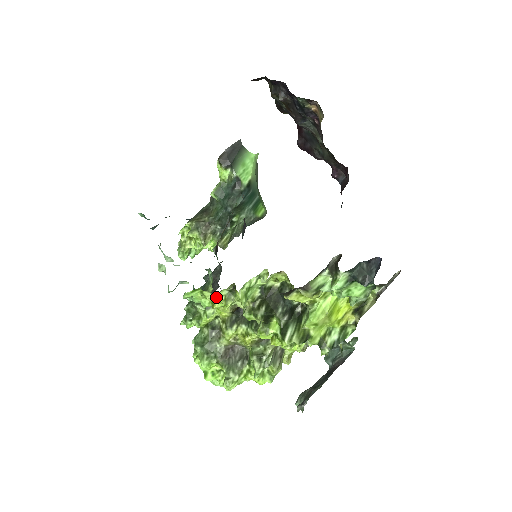
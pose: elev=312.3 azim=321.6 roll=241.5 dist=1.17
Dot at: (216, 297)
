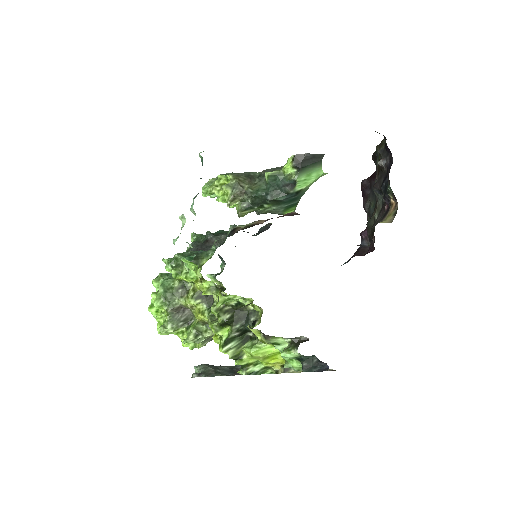
Dot at: (203, 281)
